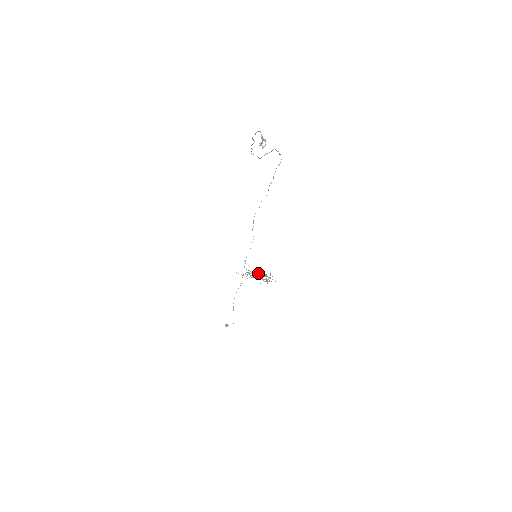
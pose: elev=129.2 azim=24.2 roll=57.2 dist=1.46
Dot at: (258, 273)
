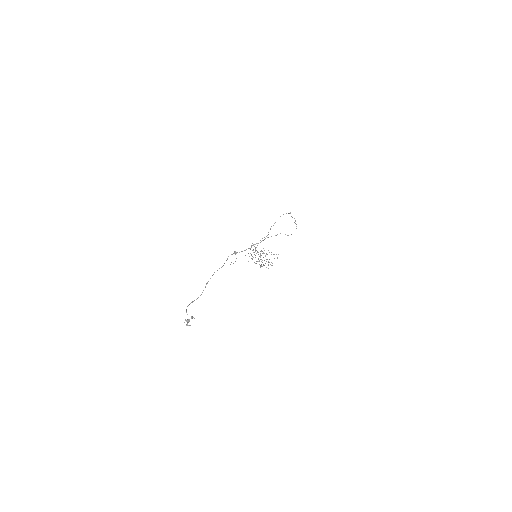
Dot at: occluded
